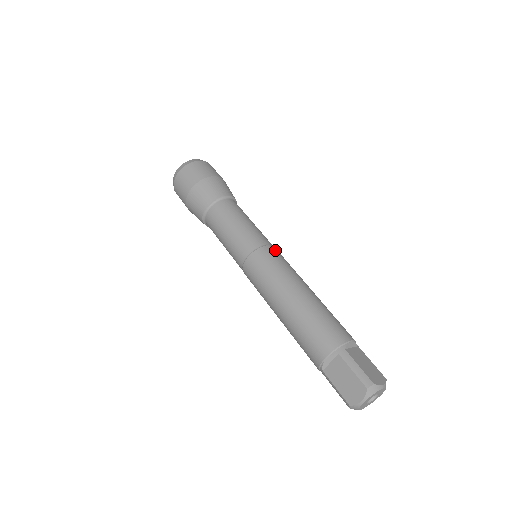
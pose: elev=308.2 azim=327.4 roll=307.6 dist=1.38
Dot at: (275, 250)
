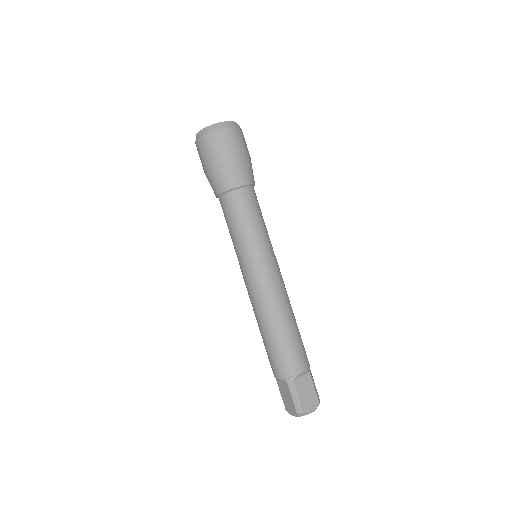
Dot at: (270, 266)
